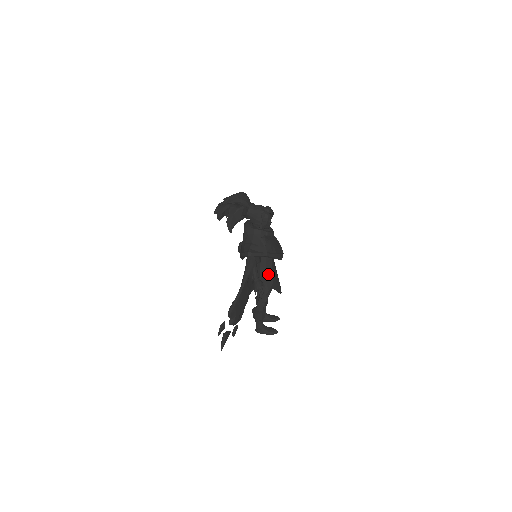
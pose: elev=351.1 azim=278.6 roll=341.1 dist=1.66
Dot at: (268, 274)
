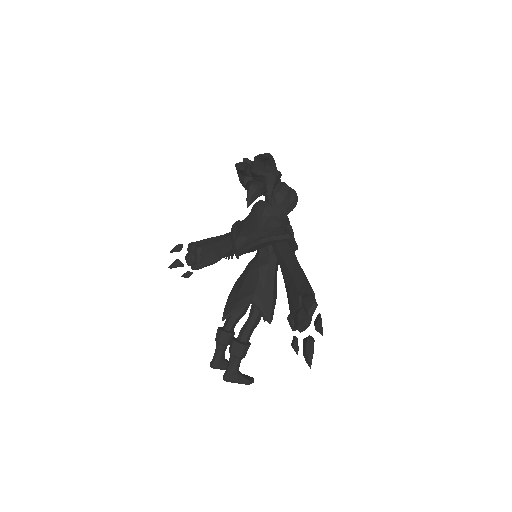
Dot at: (275, 282)
